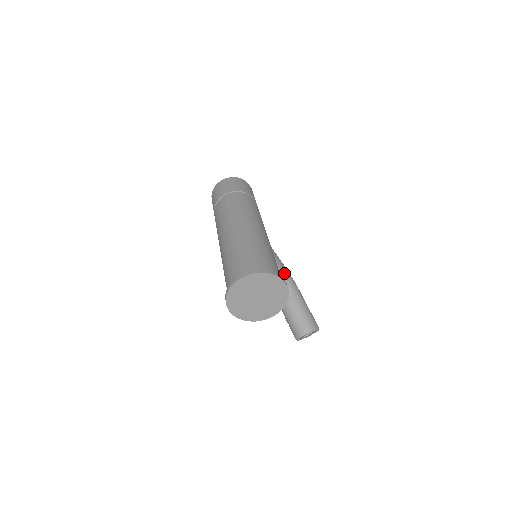
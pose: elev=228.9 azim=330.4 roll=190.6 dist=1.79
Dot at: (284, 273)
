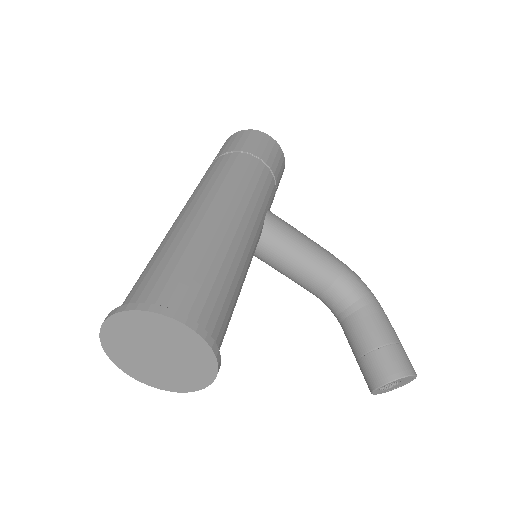
Dot at: (334, 274)
